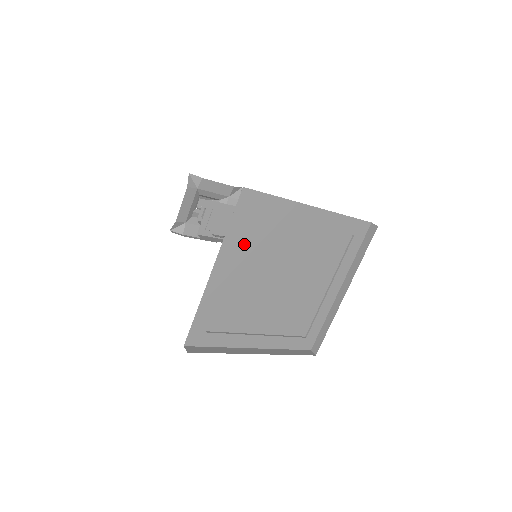
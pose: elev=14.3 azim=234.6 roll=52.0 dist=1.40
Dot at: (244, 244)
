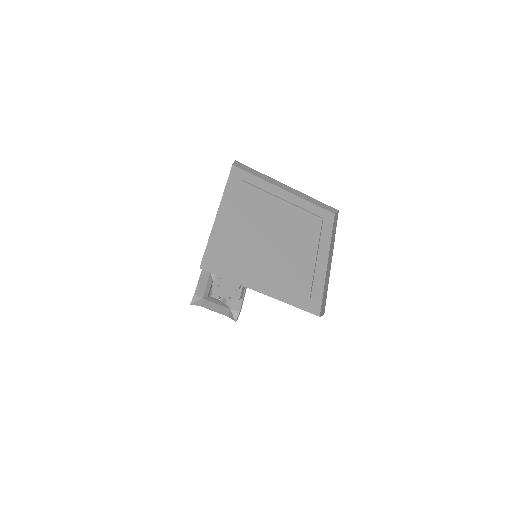
Dot at: (239, 201)
